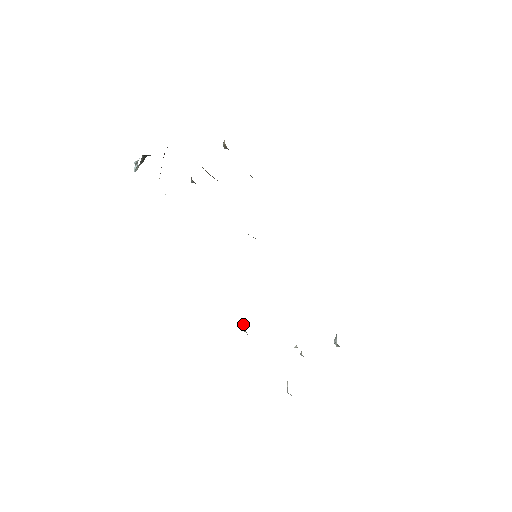
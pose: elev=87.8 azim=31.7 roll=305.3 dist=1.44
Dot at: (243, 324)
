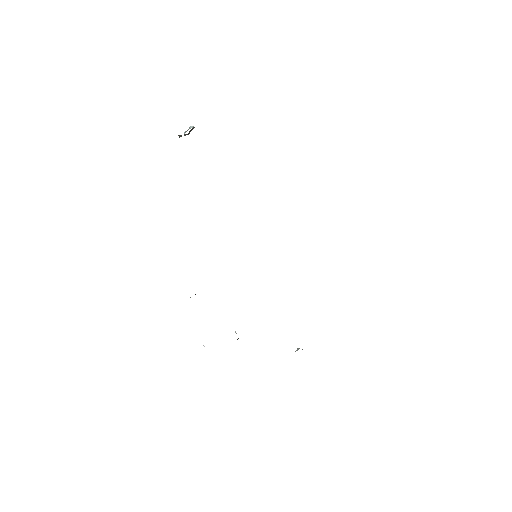
Dot at: occluded
